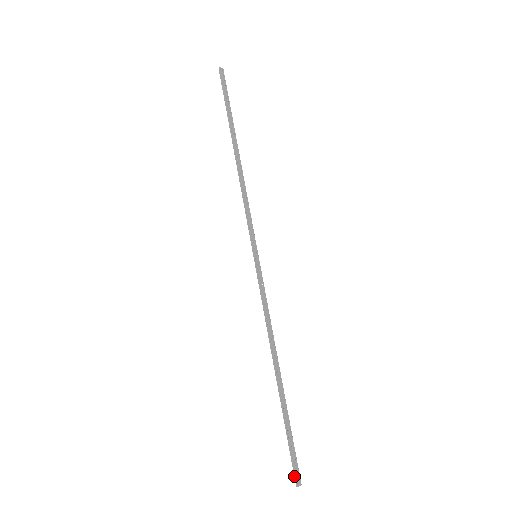
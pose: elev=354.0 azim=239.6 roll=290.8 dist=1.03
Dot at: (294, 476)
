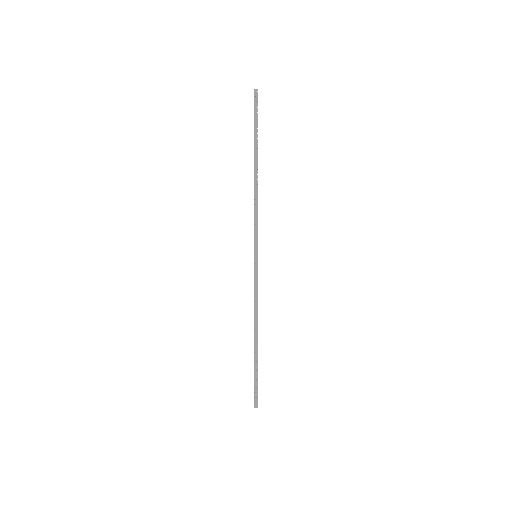
Dot at: (254, 402)
